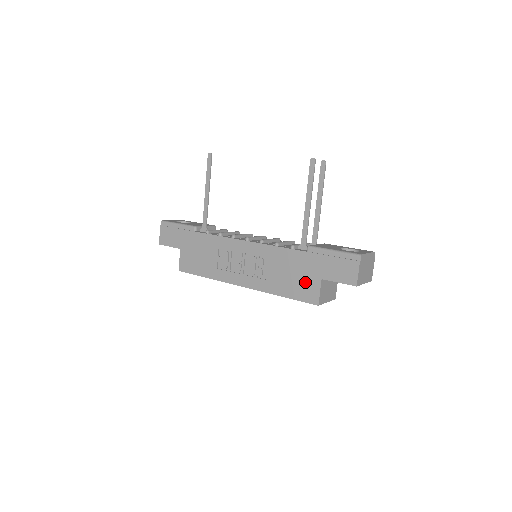
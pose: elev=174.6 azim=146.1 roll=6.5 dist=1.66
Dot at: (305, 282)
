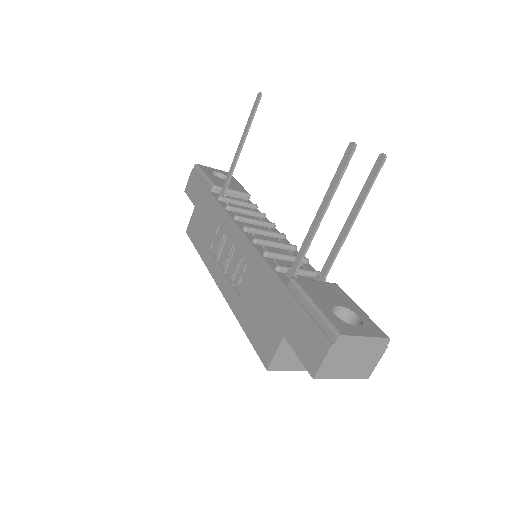
Dot at: (267, 327)
